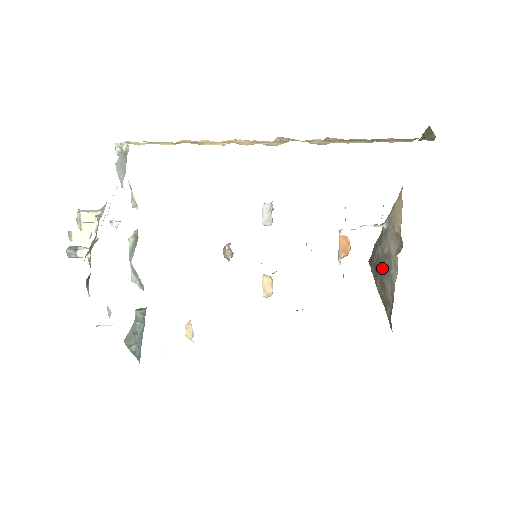
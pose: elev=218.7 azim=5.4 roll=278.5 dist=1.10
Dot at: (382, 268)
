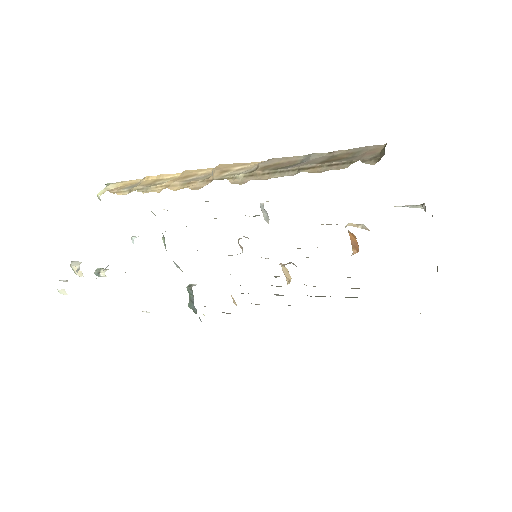
Dot at: occluded
